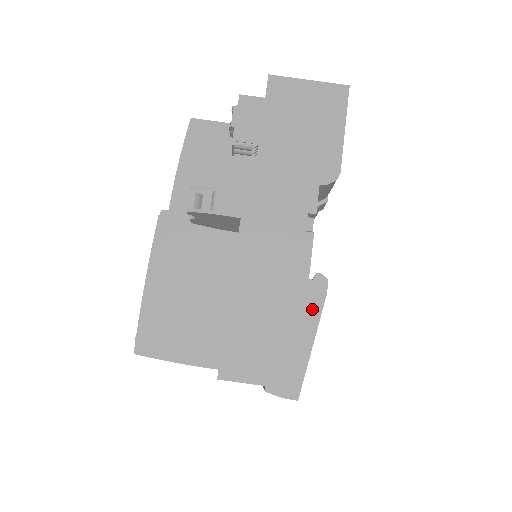
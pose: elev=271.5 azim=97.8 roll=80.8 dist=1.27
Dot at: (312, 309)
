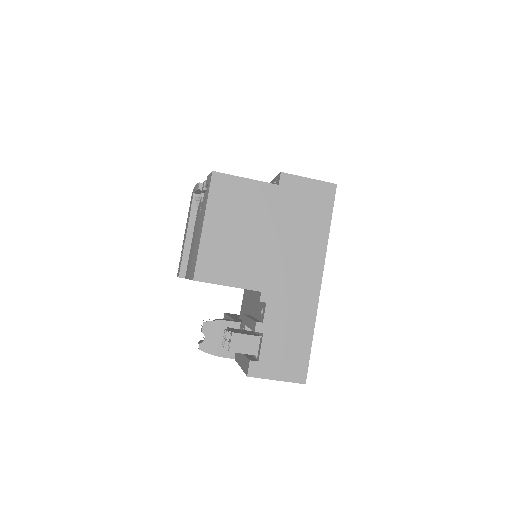
Dot at: occluded
